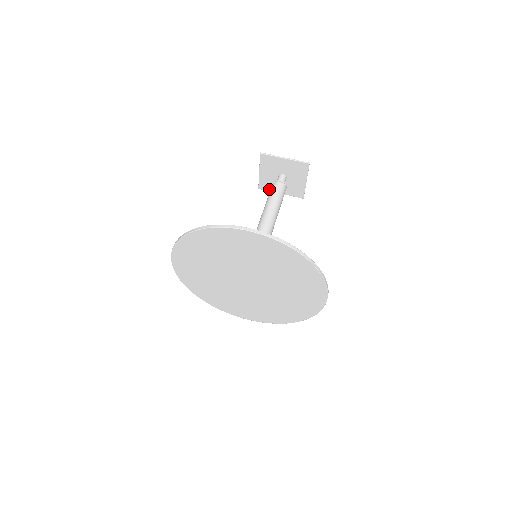
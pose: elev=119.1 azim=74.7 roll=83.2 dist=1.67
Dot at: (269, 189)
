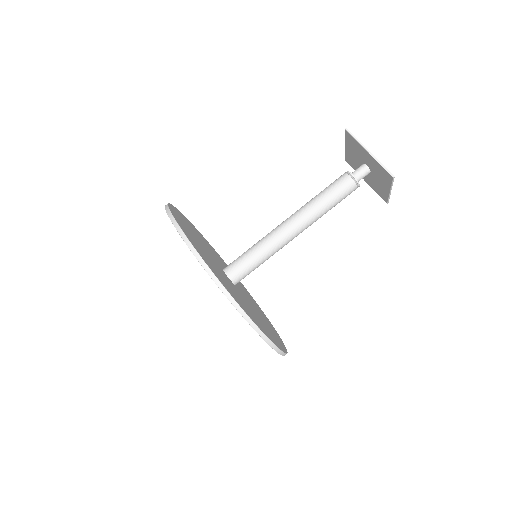
Dot at: (355, 168)
